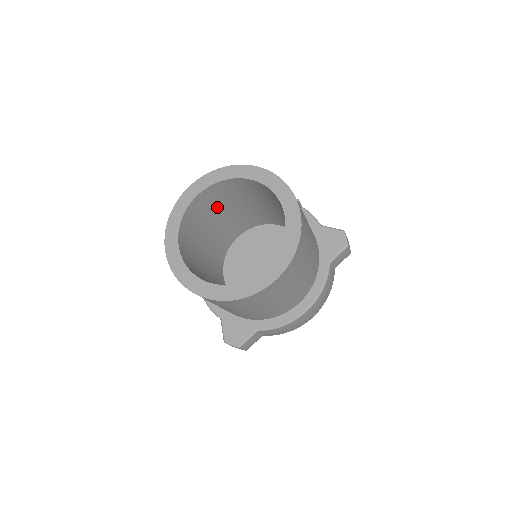
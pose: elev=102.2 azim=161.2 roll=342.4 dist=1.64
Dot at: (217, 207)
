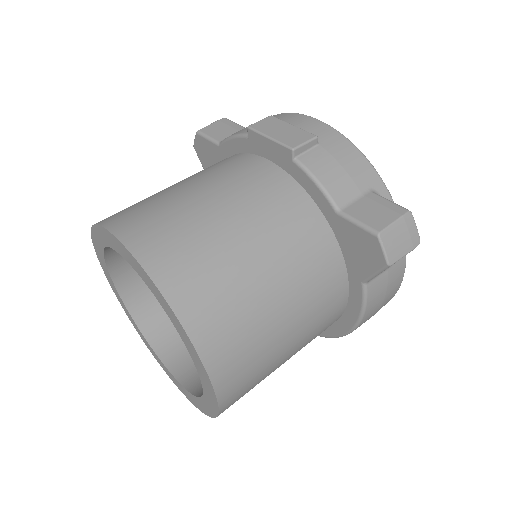
Dot at: occluded
